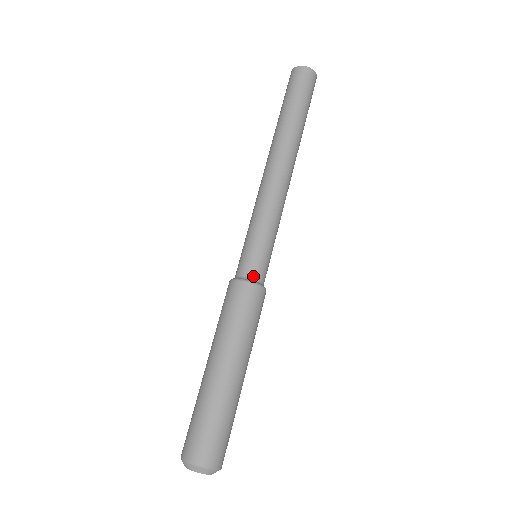
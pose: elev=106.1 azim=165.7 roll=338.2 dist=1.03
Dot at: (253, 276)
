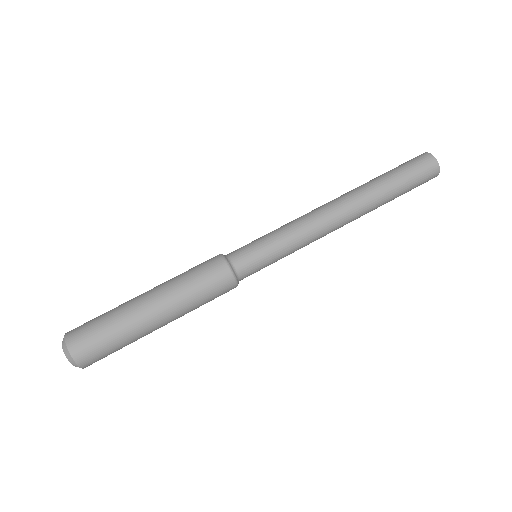
Dot at: (232, 258)
